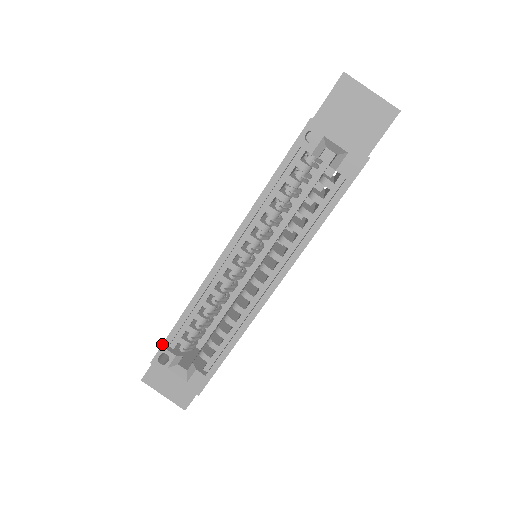
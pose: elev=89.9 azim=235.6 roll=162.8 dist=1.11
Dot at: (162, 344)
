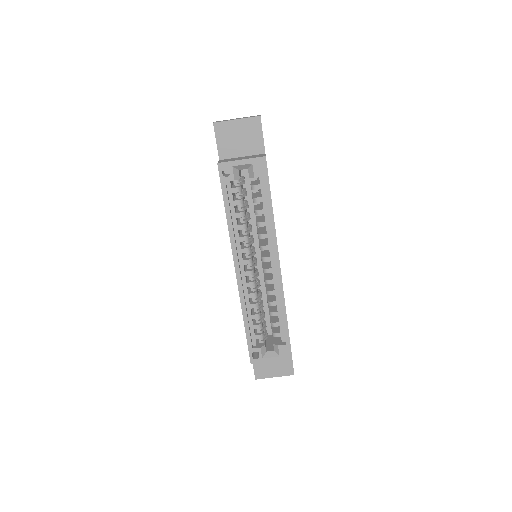
Dot at: (248, 348)
